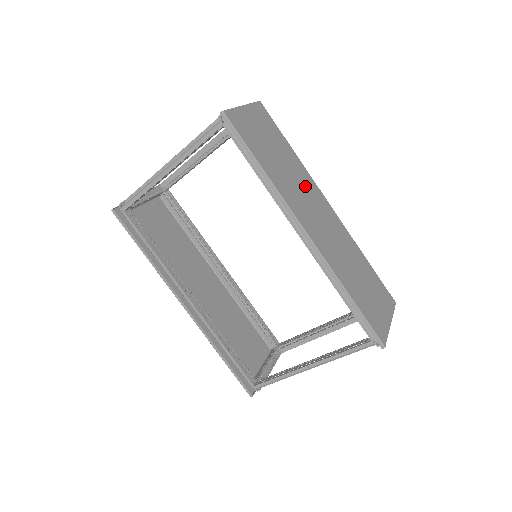
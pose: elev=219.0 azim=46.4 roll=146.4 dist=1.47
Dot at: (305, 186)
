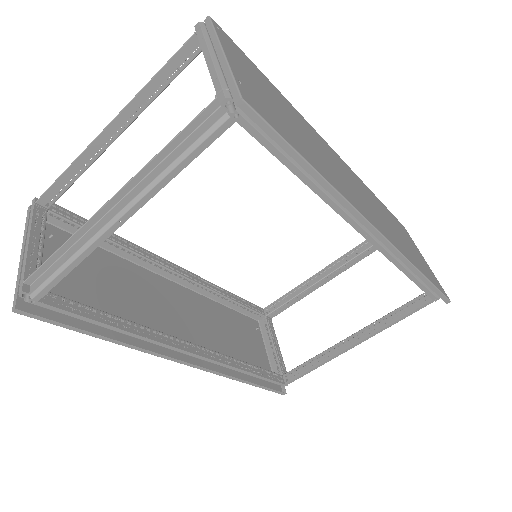
Dot at: (321, 147)
